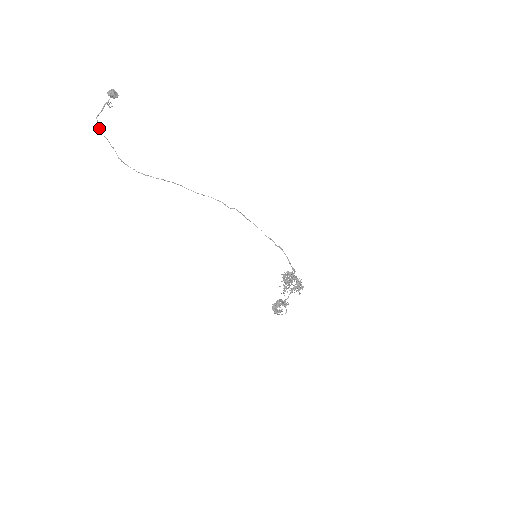
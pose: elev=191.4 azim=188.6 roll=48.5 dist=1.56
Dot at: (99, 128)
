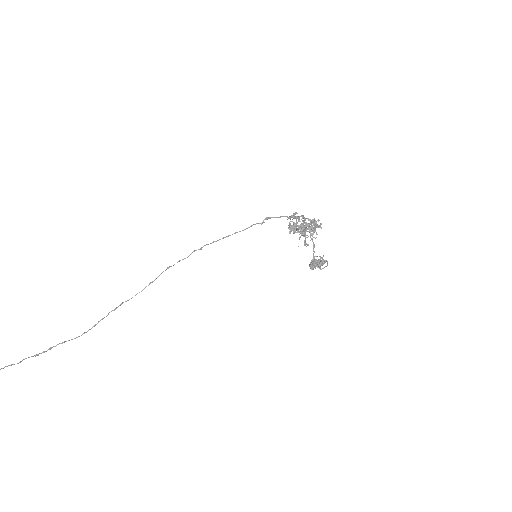
Dot at: out of frame
